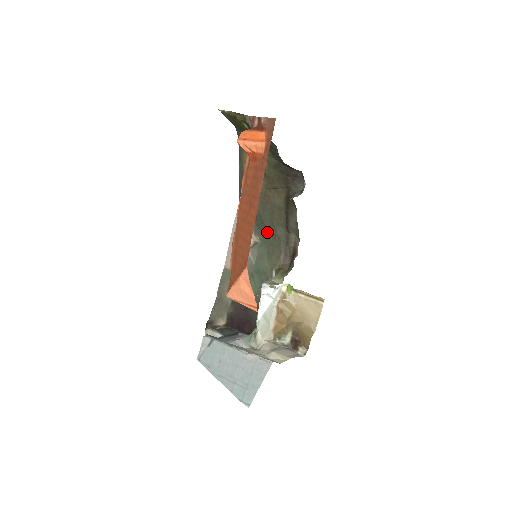
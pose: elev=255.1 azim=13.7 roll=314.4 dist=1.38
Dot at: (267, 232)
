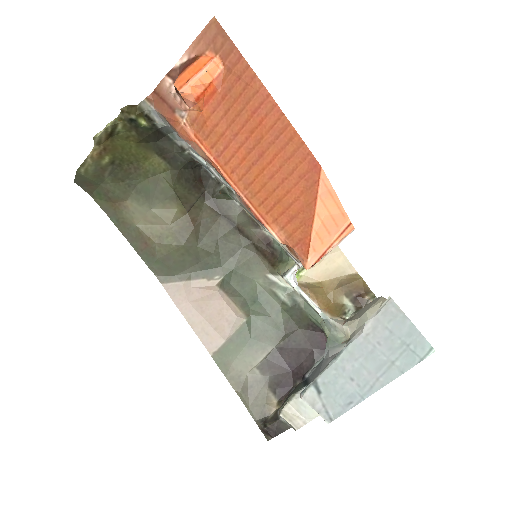
Dot at: (222, 258)
